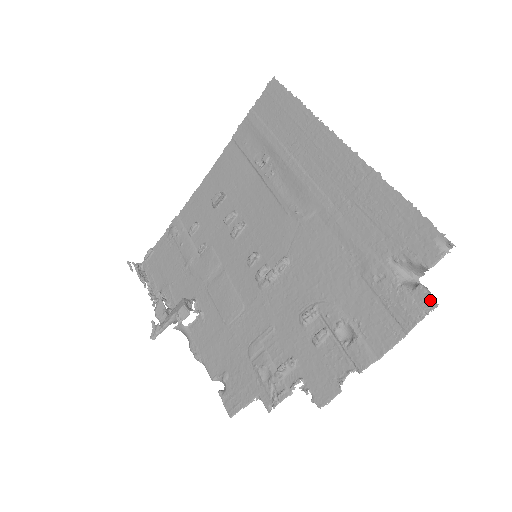
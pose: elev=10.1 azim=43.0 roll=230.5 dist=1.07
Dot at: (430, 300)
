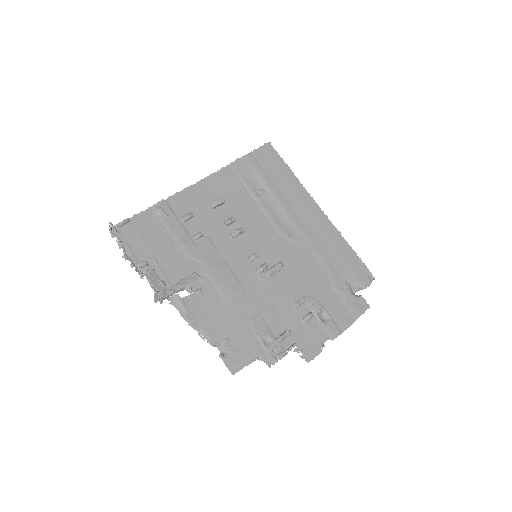
Dot at: (367, 304)
